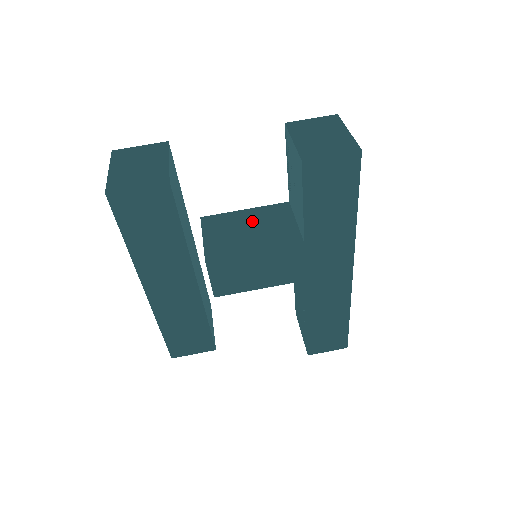
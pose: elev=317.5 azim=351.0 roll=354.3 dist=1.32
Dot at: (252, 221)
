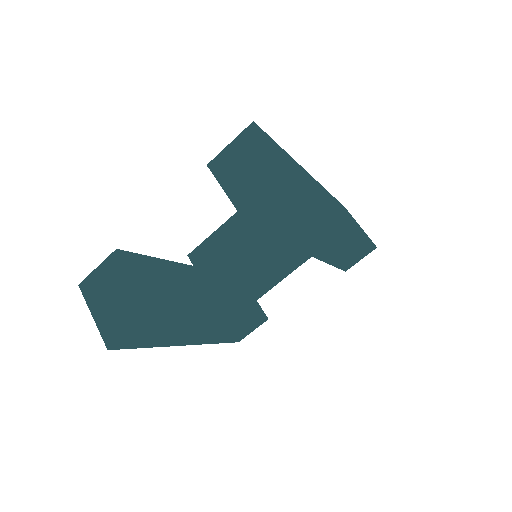
Dot at: (234, 240)
